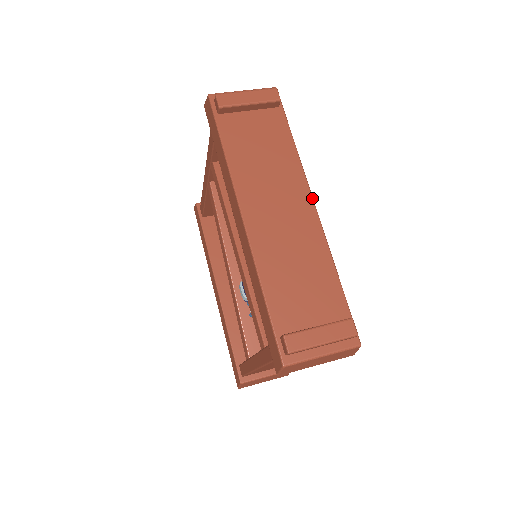
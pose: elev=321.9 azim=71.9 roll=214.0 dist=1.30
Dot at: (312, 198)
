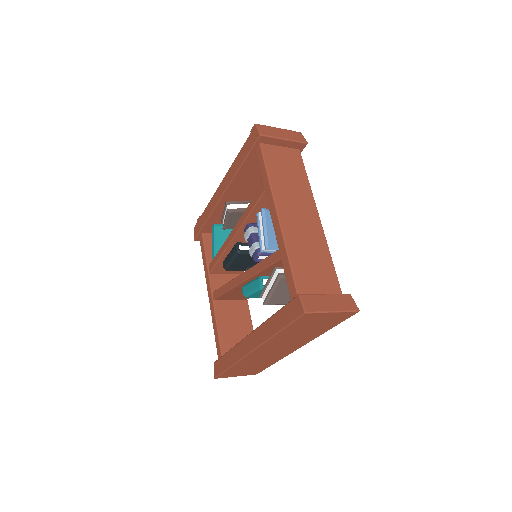
Dot at: occluded
